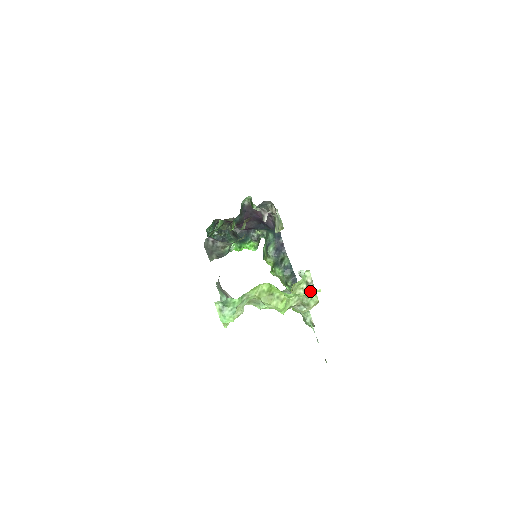
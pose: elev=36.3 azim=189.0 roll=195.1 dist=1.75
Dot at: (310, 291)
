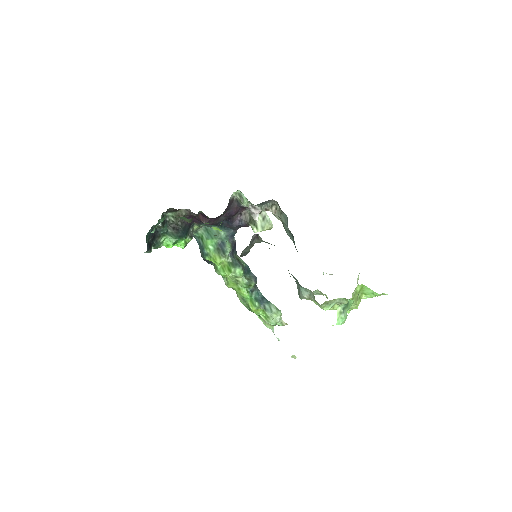
Dot at: occluded
